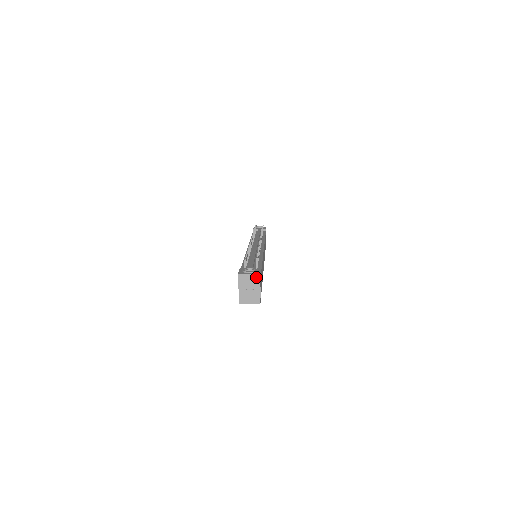
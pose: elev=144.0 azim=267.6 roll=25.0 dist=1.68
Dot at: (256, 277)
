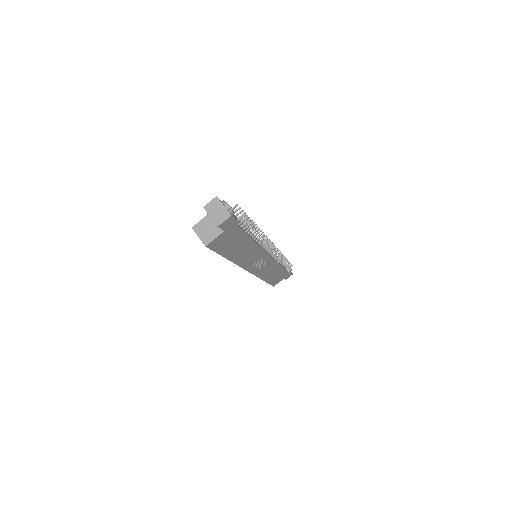
Dot at: (226, 213)
